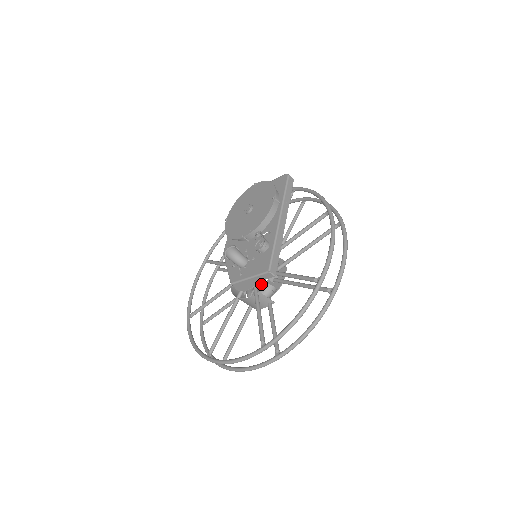
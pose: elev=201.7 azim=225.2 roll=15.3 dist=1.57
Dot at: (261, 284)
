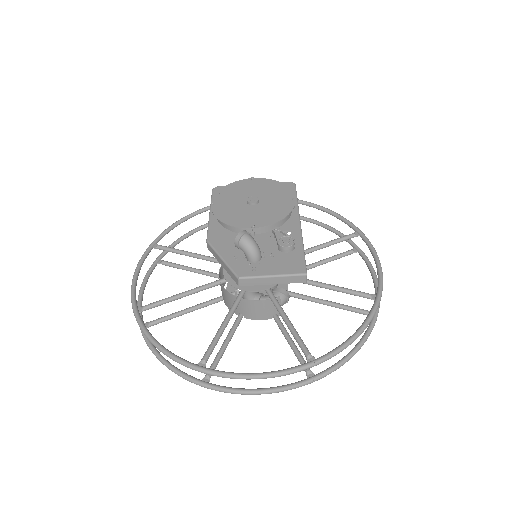
Dot at: occluded
